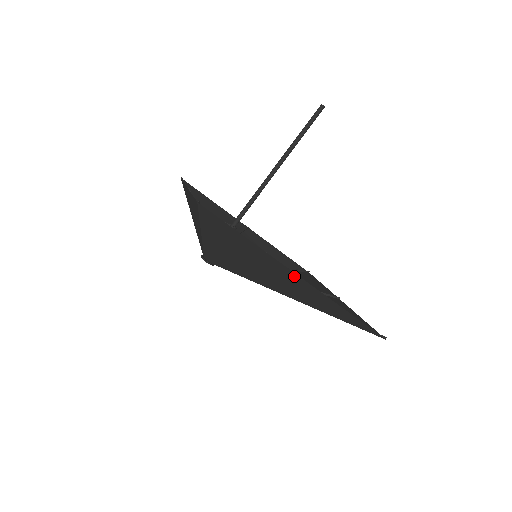
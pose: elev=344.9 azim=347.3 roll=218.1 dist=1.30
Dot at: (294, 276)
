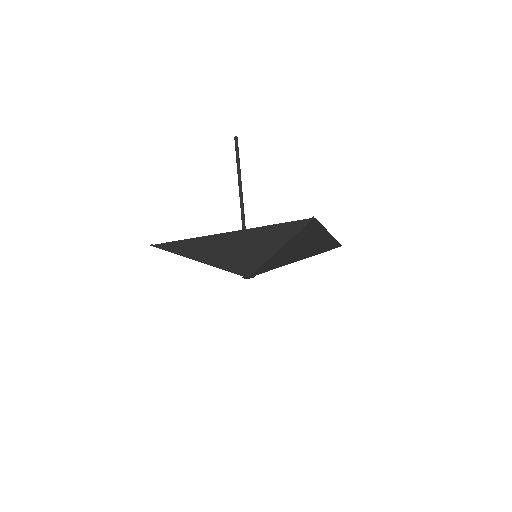
Dot at: (326, 236)
